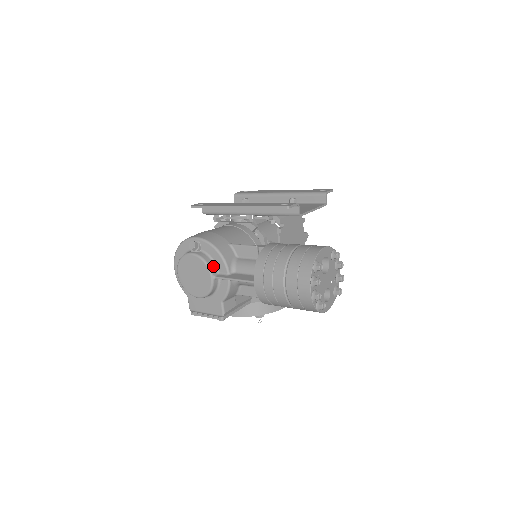
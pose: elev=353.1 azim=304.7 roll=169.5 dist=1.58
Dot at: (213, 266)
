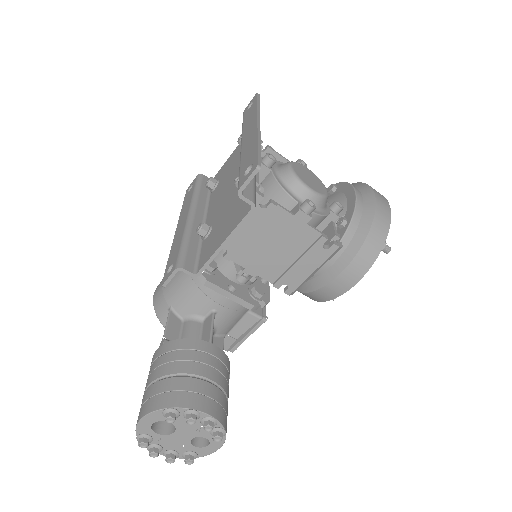
Dot at: occluded
